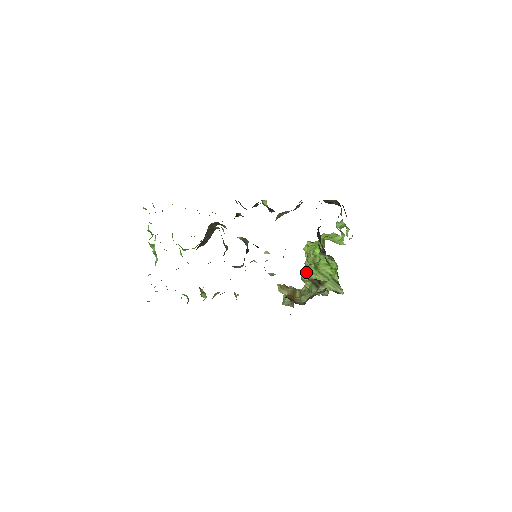
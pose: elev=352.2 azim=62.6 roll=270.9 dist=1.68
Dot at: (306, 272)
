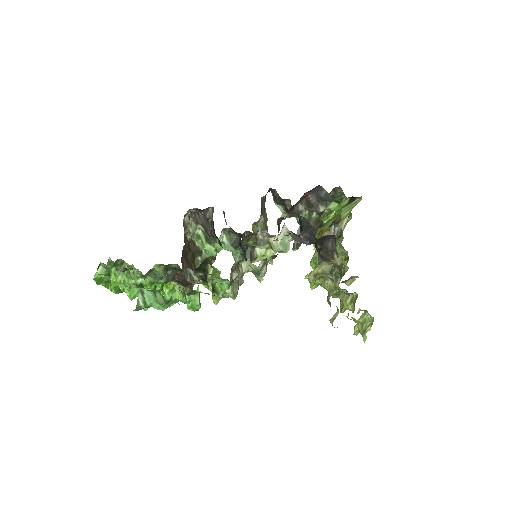
Dot at: (318, 237)
